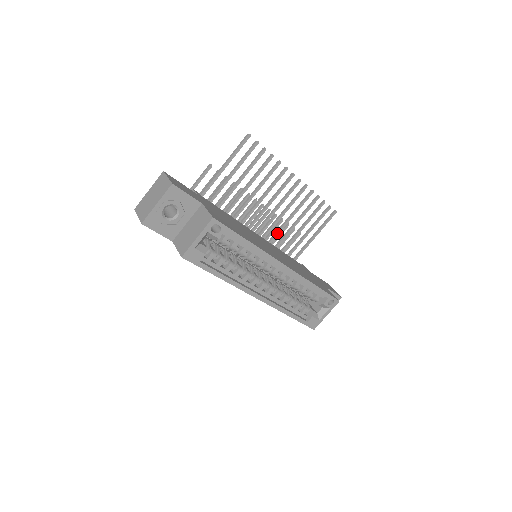
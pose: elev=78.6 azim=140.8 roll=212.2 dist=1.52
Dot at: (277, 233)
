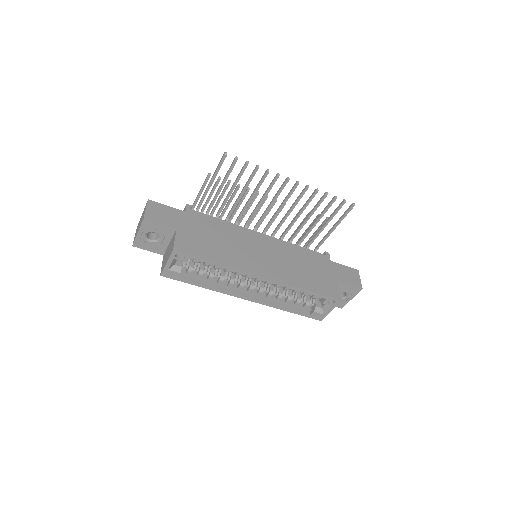
Dot at: (289, 227)
